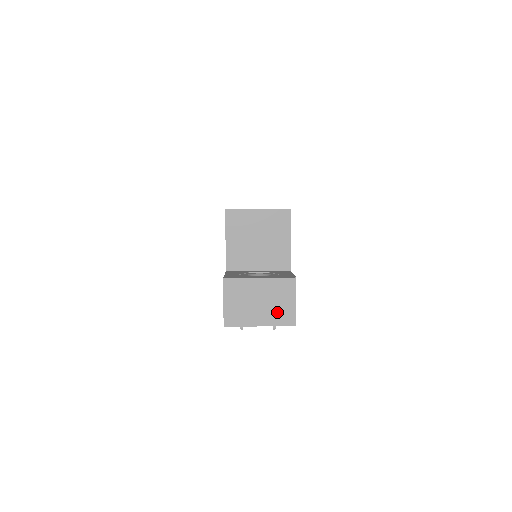
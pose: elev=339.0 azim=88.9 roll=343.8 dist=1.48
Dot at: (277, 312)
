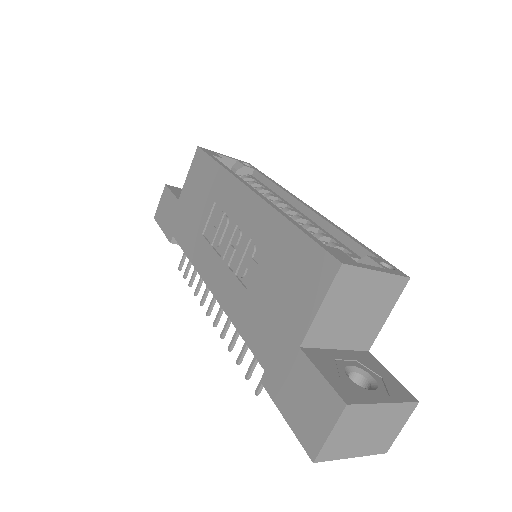
Dot at: (378, 440)
